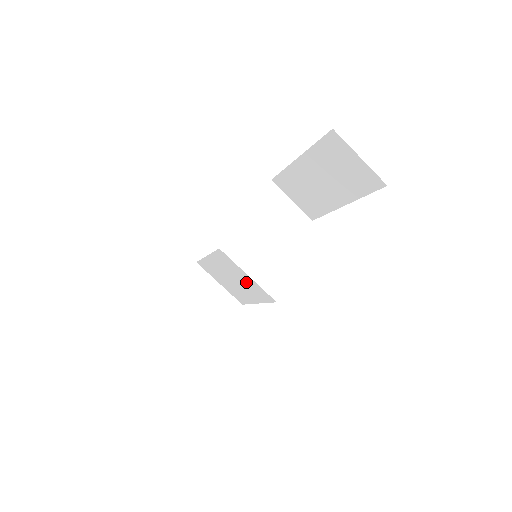
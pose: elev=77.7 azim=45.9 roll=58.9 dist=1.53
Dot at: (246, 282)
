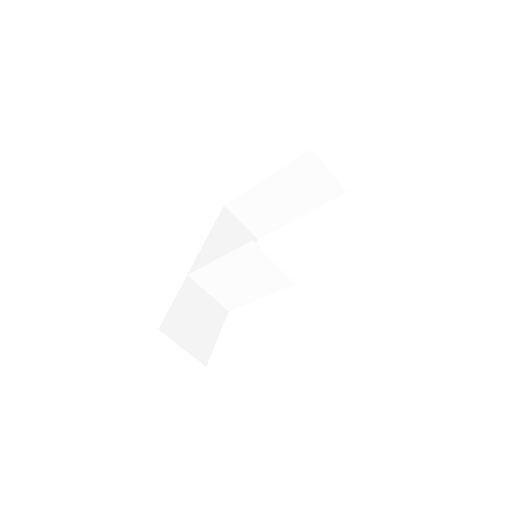
Dot at: (264, 273)
